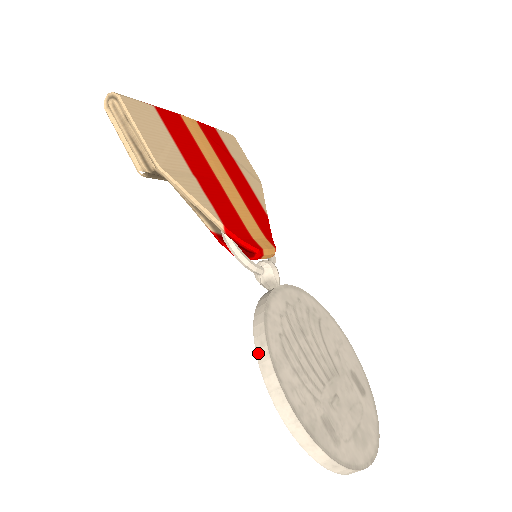
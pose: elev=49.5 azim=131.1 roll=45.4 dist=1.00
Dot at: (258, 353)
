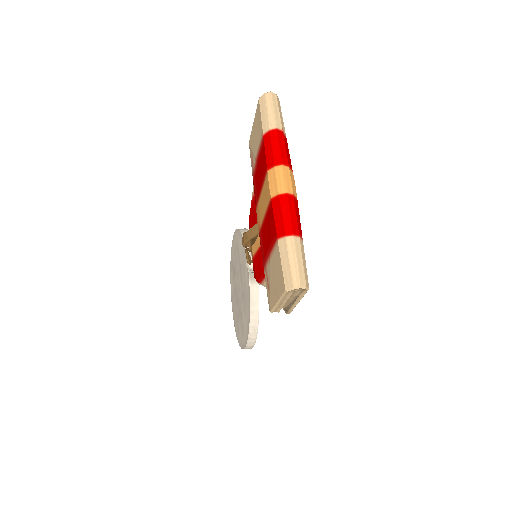
Dot at: (250, 334)
